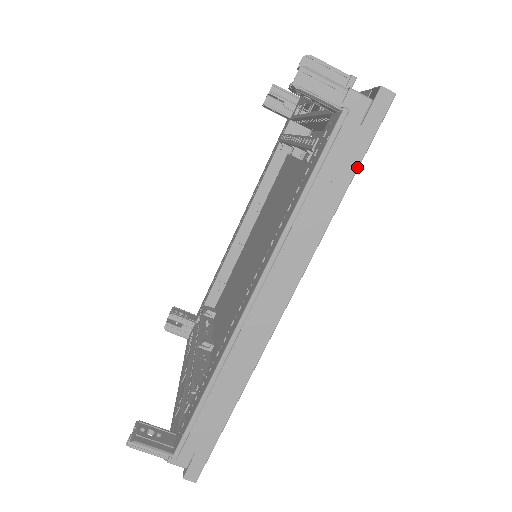
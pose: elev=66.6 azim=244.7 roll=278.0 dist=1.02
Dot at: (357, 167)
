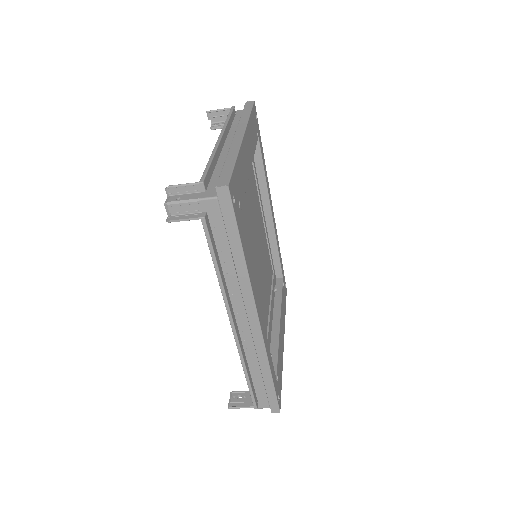
Dot at: (238, 235)
